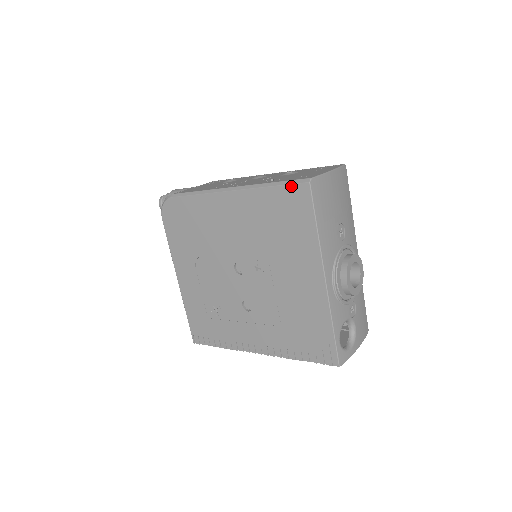
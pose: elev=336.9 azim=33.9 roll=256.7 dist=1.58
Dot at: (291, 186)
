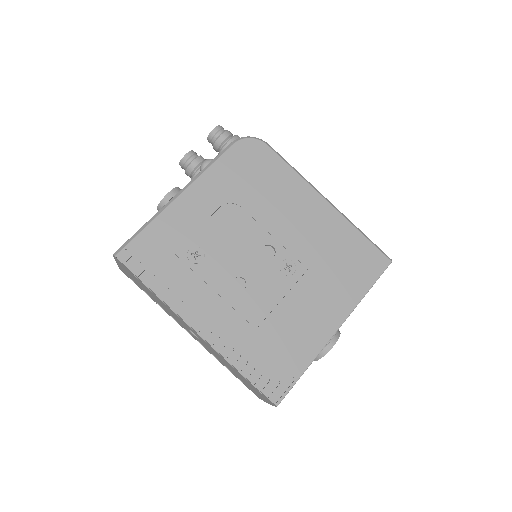
Dot at: (377, 250)
